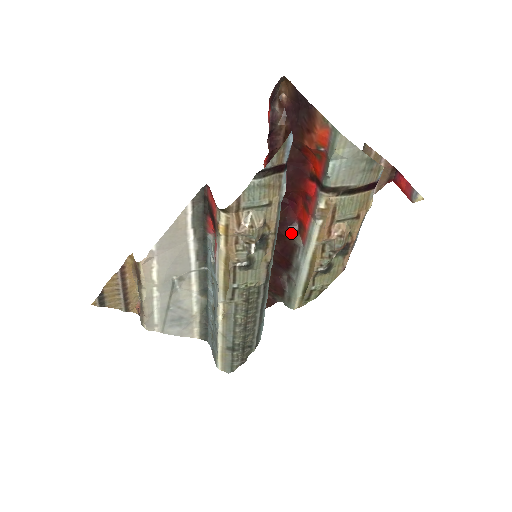
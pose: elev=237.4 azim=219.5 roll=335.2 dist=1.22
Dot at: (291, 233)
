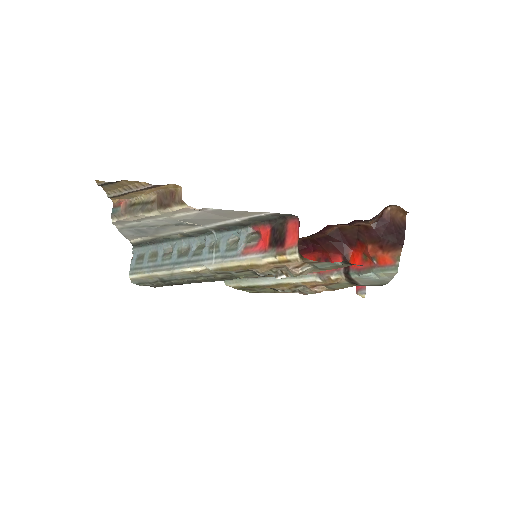
Dot at: occluded
